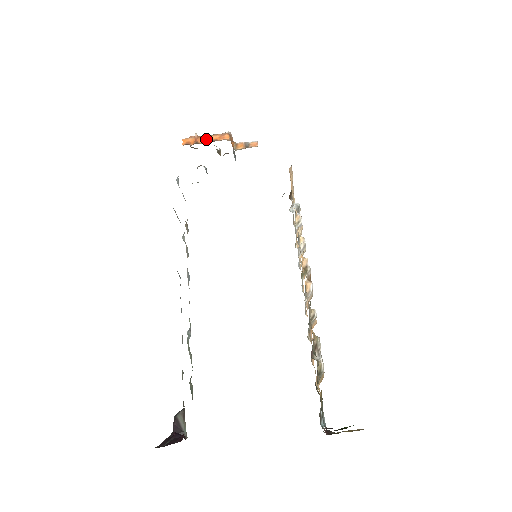
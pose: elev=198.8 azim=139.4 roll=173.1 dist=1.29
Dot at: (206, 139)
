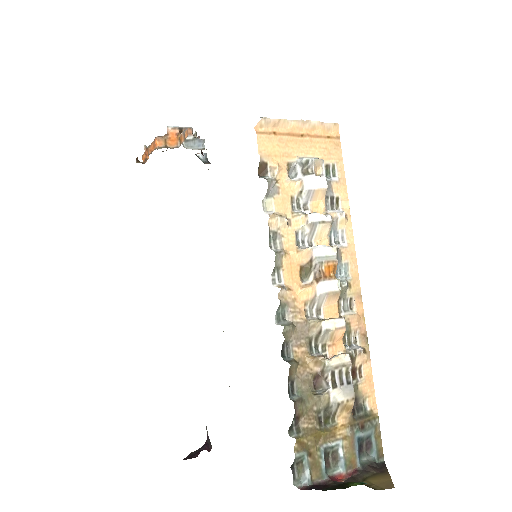
Dot at: (148, 152)
